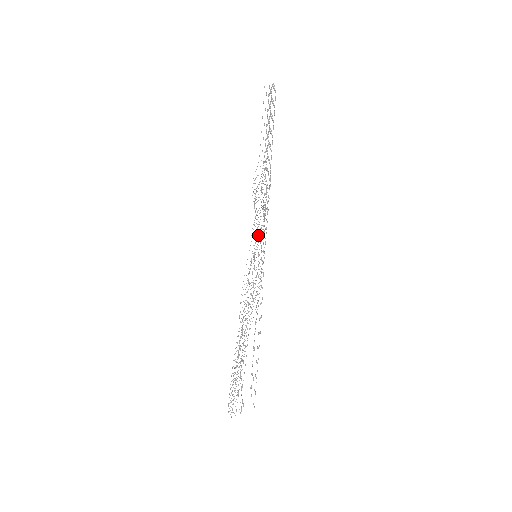
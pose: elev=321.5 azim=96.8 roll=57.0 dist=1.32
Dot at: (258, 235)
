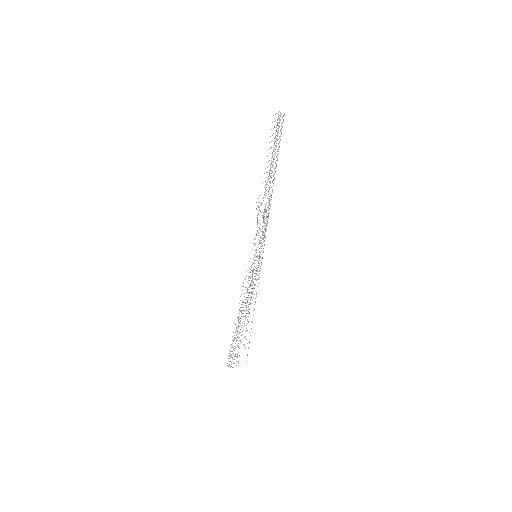
Dot at: (259, 242)
